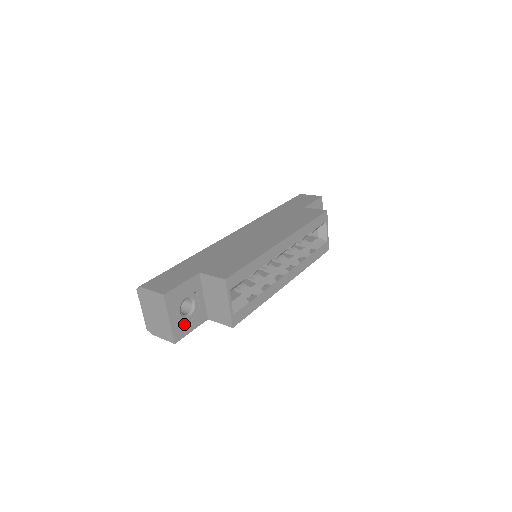
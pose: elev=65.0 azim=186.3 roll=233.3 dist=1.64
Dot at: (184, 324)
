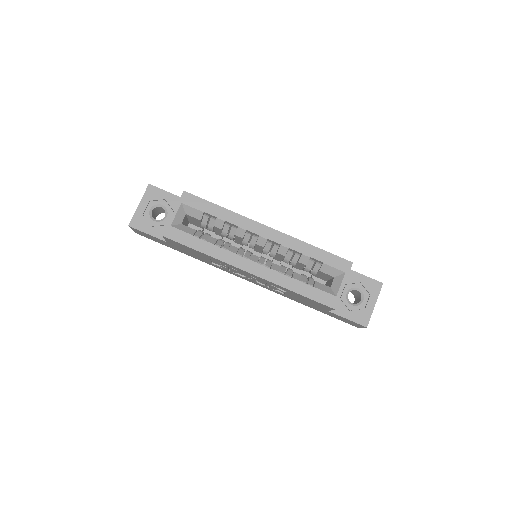
Dot at: (146, 221)
